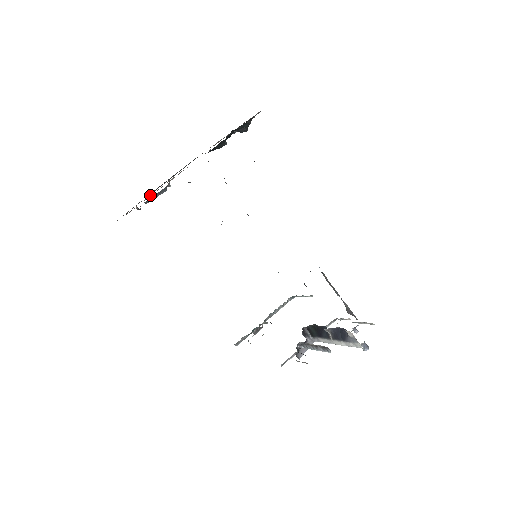
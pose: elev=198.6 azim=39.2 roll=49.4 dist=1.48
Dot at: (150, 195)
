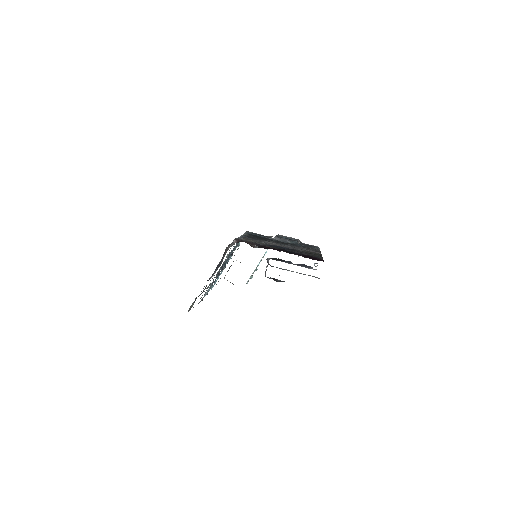
Dot at: occluded
